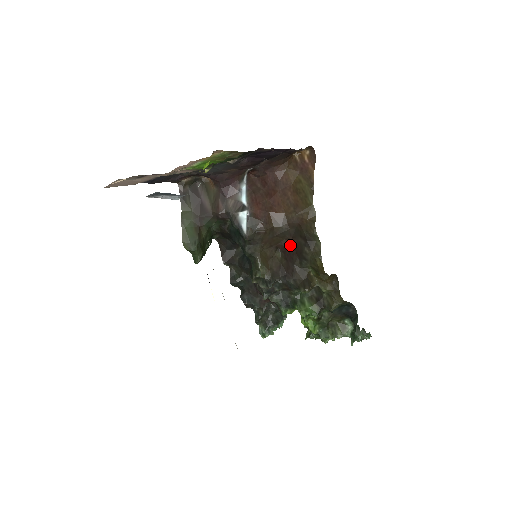
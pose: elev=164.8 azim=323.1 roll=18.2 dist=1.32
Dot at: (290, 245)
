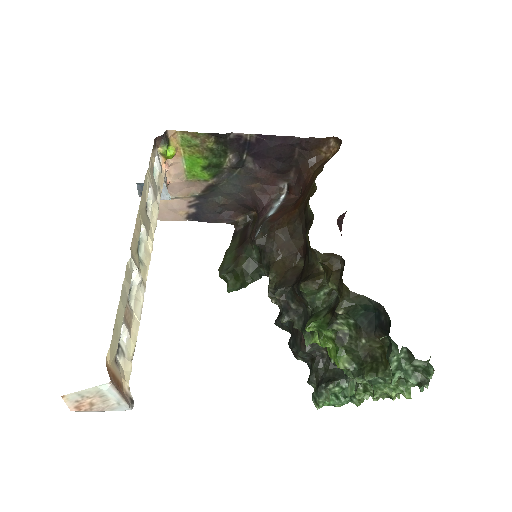
Dot at: occluded
